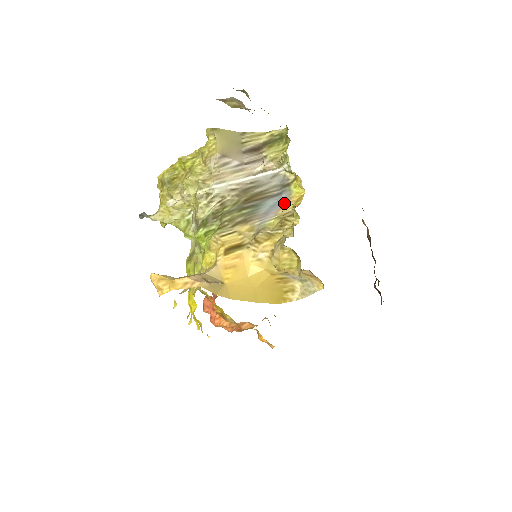
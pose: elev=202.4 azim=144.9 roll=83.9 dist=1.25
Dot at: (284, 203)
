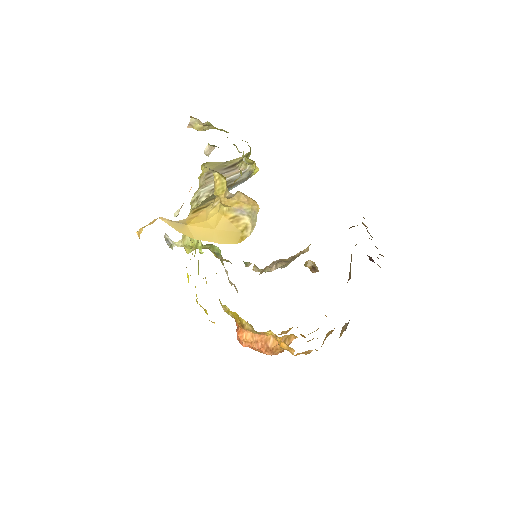
Dot at: occluded
